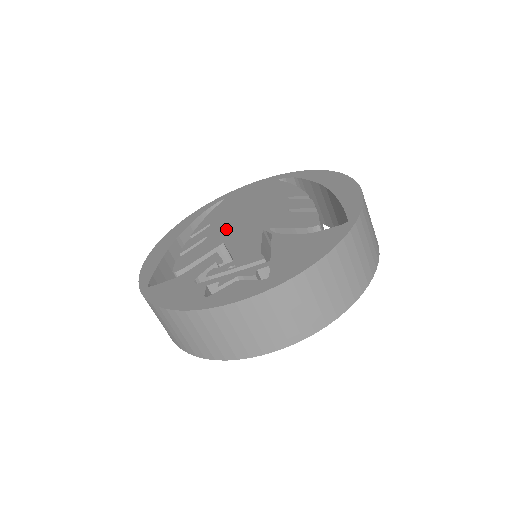
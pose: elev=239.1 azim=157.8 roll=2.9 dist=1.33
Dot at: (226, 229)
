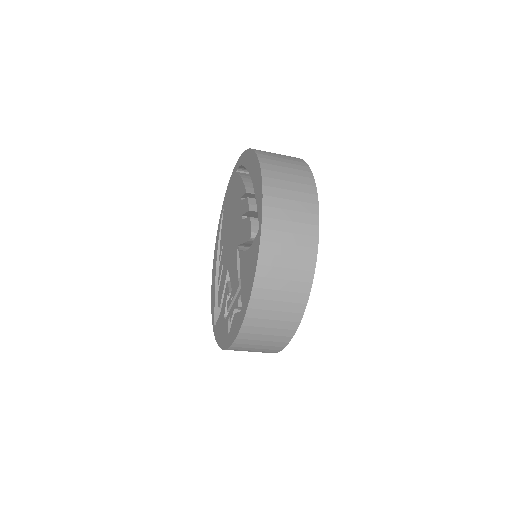
Dot at: (227, 251)
